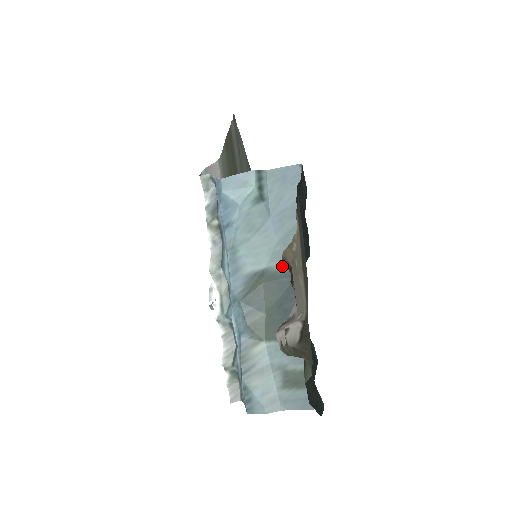
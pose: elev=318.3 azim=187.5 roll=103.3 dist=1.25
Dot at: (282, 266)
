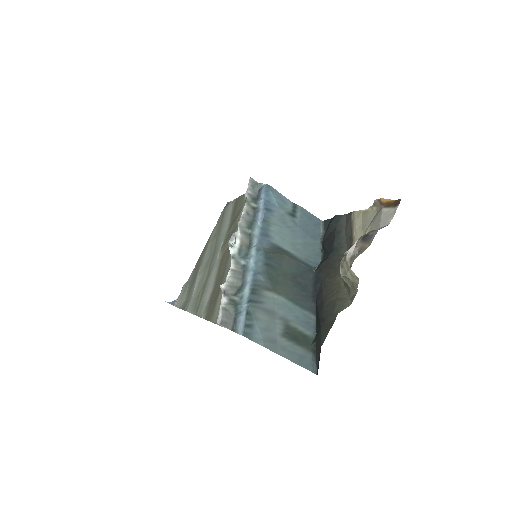
Dot at: (300, 257)
